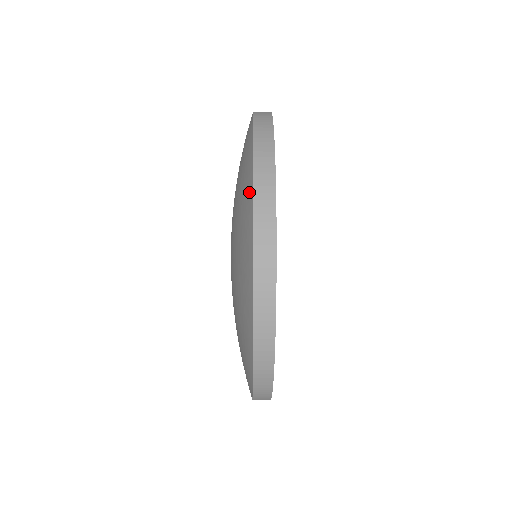
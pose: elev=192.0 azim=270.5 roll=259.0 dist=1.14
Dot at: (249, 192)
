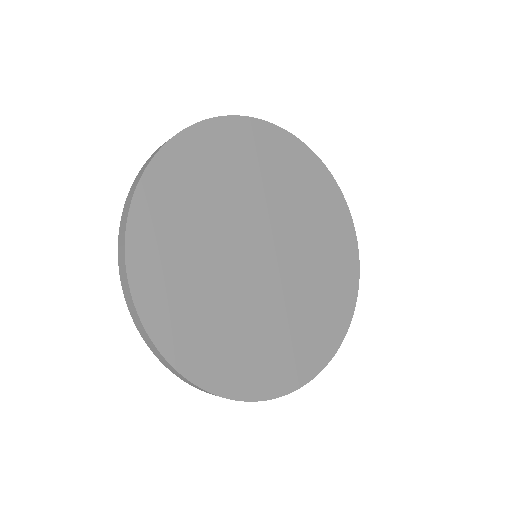
Dot at: occluded
